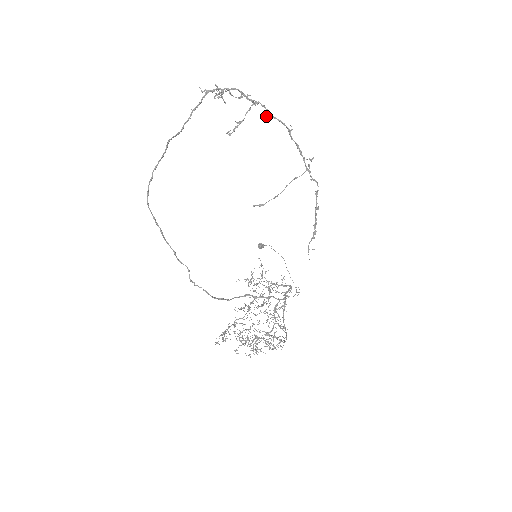
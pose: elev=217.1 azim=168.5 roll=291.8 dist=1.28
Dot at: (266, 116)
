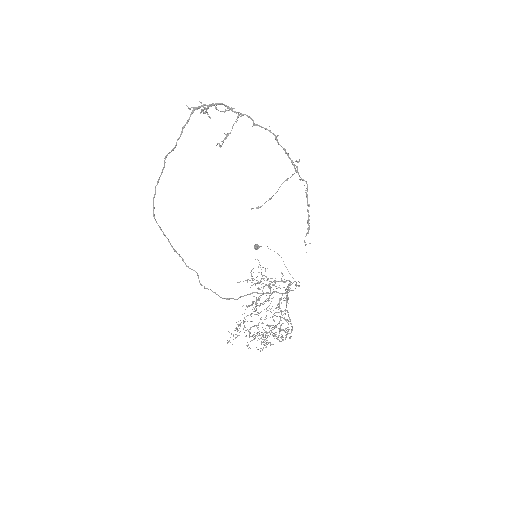
Dot at: (252, 126)
